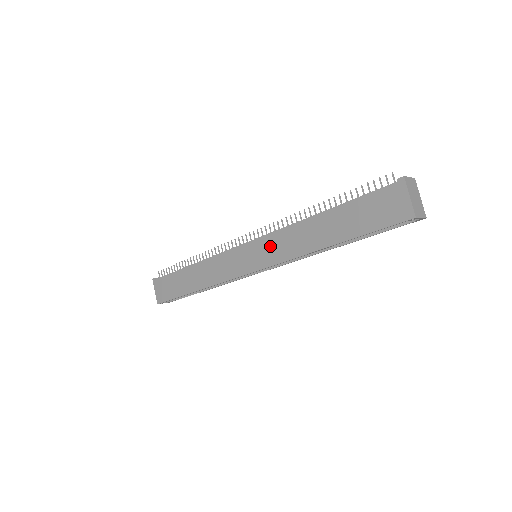
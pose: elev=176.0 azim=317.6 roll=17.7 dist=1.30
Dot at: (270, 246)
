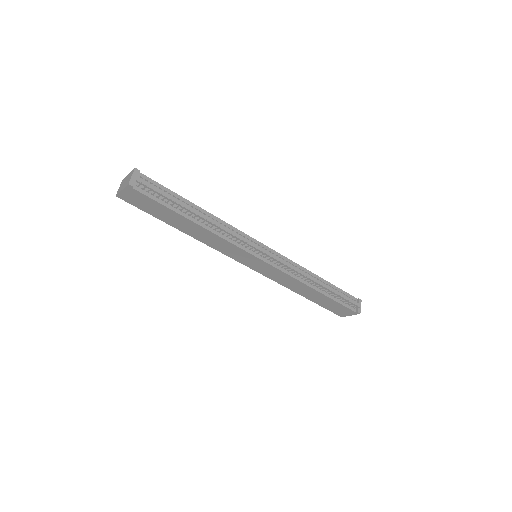
Dot at: (274, 273)
